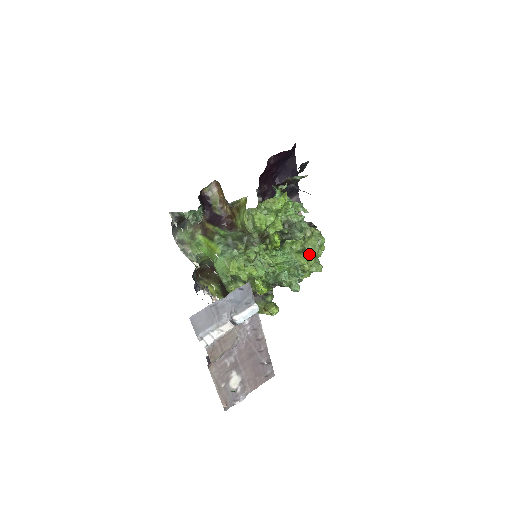
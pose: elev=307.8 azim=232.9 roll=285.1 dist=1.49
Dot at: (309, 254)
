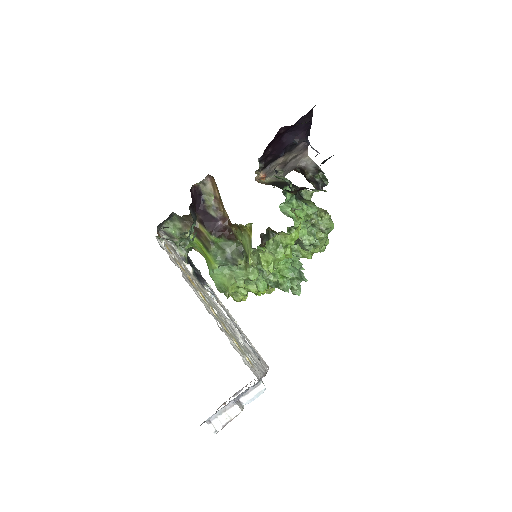
Dot at: (314, 245)
